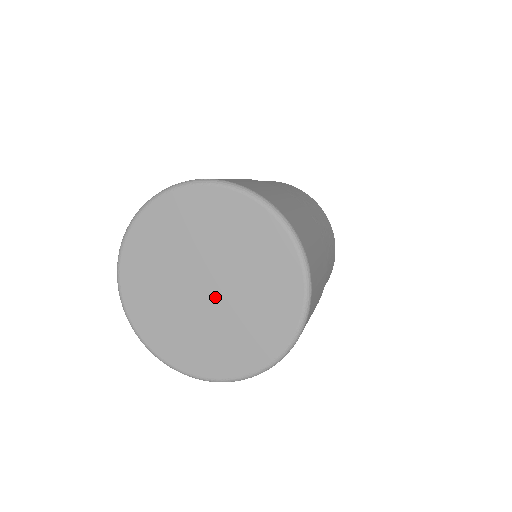
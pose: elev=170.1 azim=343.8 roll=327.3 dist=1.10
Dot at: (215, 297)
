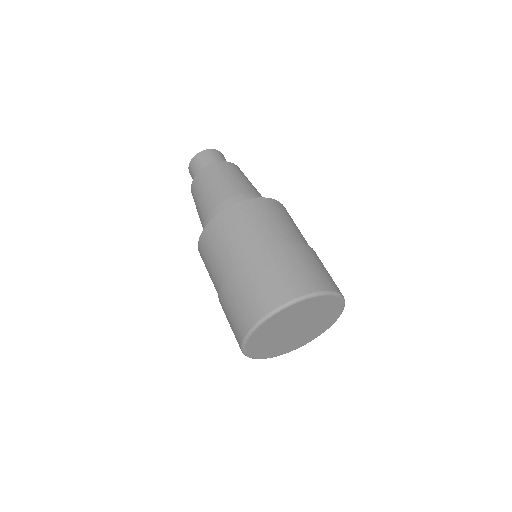
Dot at: (302, 327)
